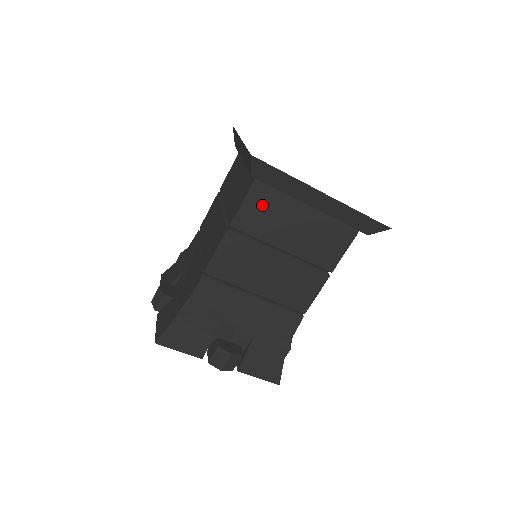
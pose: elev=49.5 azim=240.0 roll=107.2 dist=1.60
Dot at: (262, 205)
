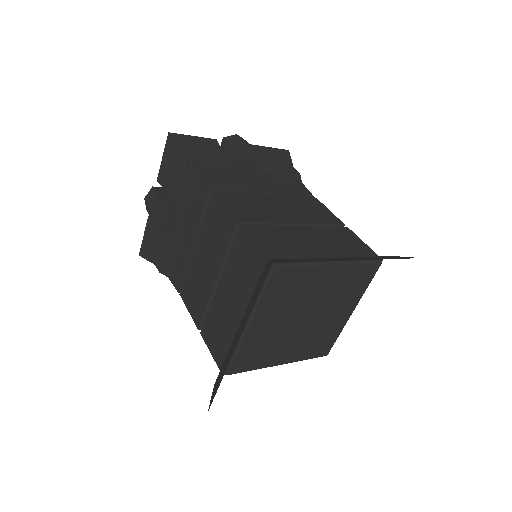
Dot at: occluded
